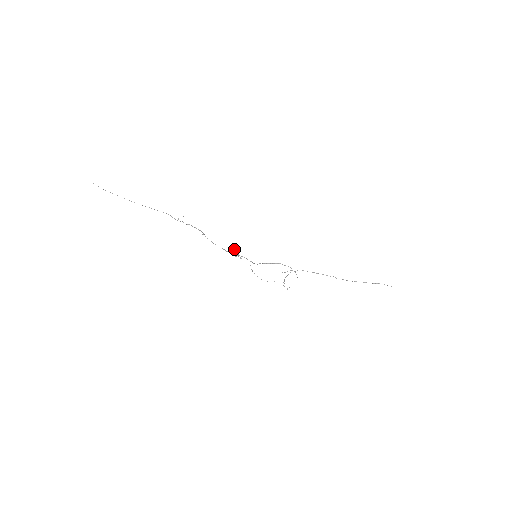
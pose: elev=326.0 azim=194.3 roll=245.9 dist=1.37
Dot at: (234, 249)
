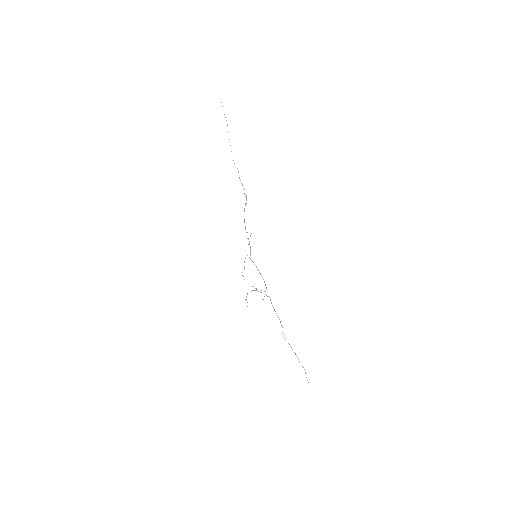
Dot at: occluded
